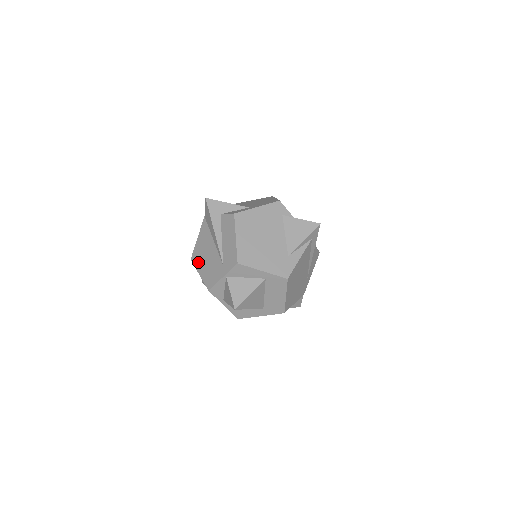
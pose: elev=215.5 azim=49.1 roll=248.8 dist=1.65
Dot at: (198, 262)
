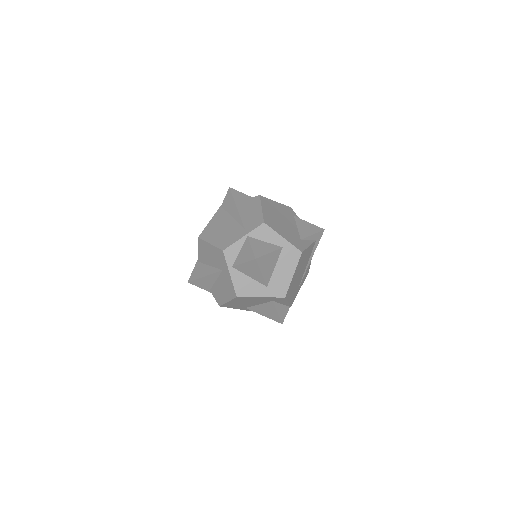
Dot at: (209, 236)
